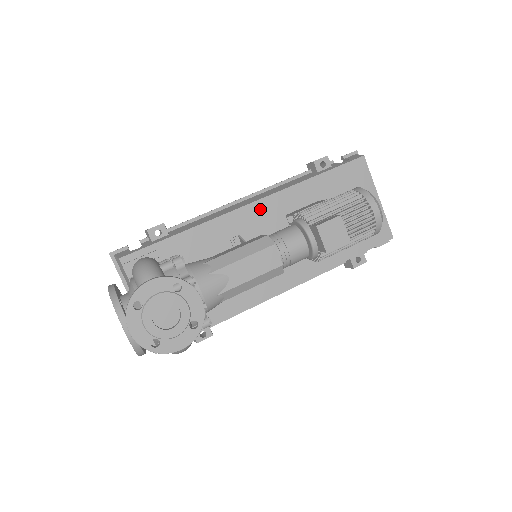
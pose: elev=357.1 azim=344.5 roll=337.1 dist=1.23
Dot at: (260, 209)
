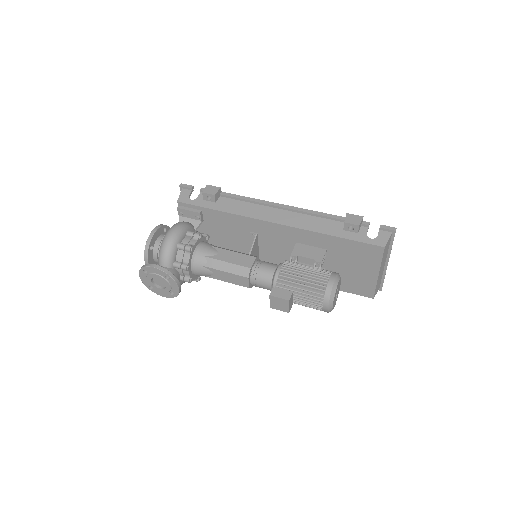
Dot at: (279, 229)
